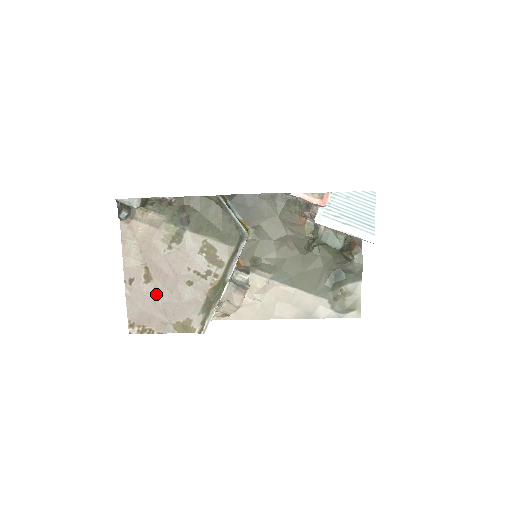
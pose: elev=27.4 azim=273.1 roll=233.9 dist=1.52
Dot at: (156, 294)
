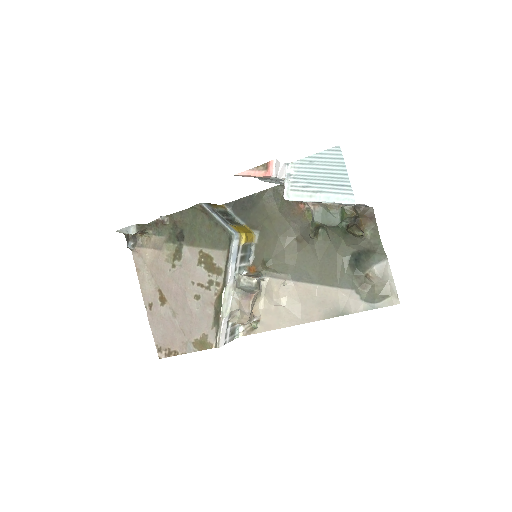
Dot at: (172, 314)
